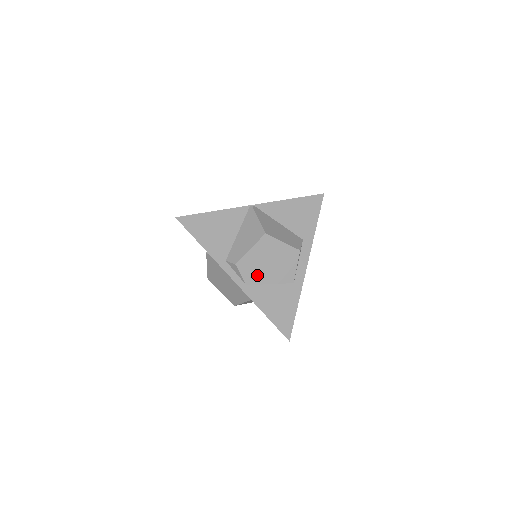
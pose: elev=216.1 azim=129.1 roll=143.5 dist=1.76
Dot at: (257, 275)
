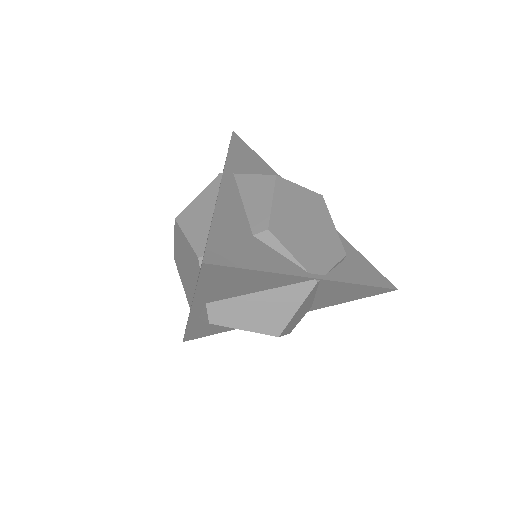
Dot at: occluded
